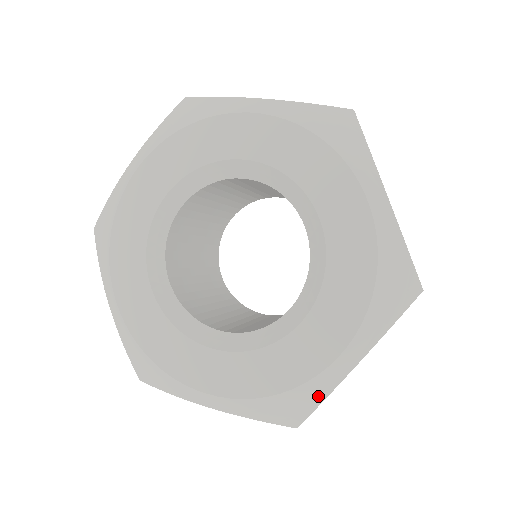
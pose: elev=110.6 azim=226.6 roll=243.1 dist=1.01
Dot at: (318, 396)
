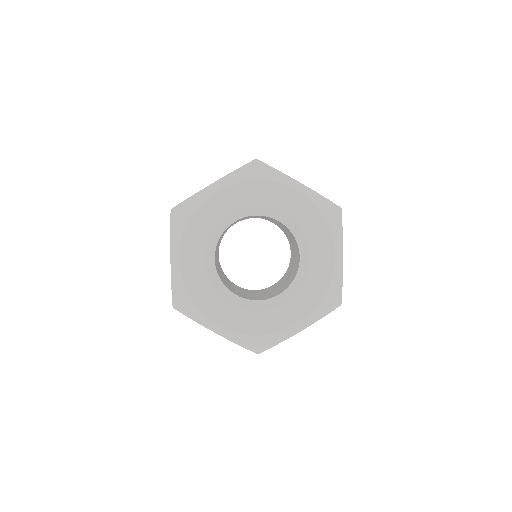
Dot at: (339, 282)
